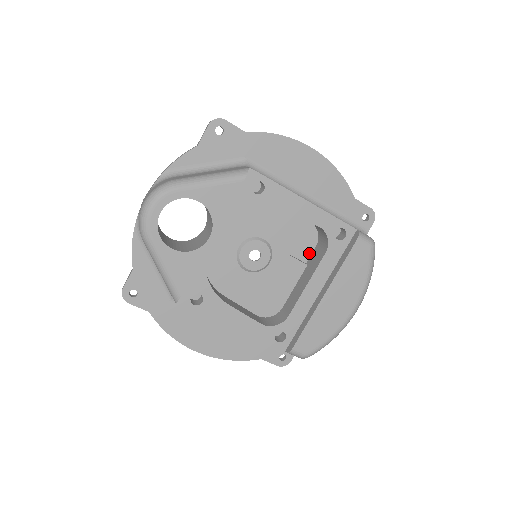
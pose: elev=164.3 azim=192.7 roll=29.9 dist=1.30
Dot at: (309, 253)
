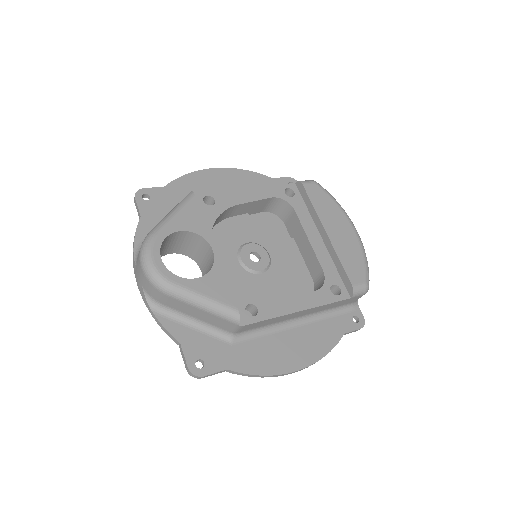
Dot at: (286, 232)
